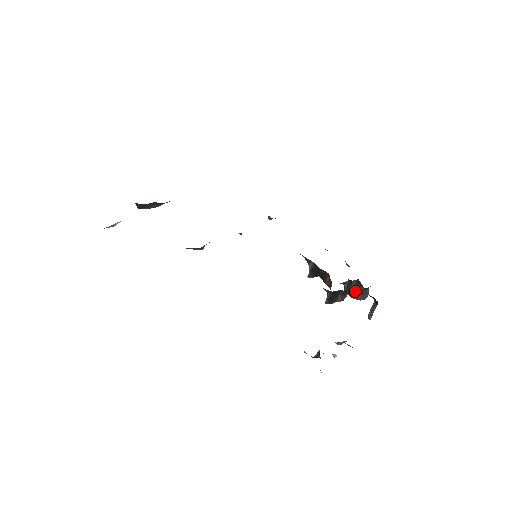
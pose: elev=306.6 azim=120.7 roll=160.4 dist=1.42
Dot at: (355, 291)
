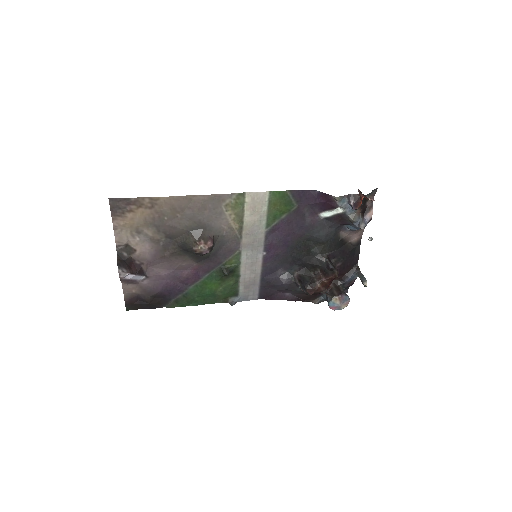
Dot at: (338, 290)
